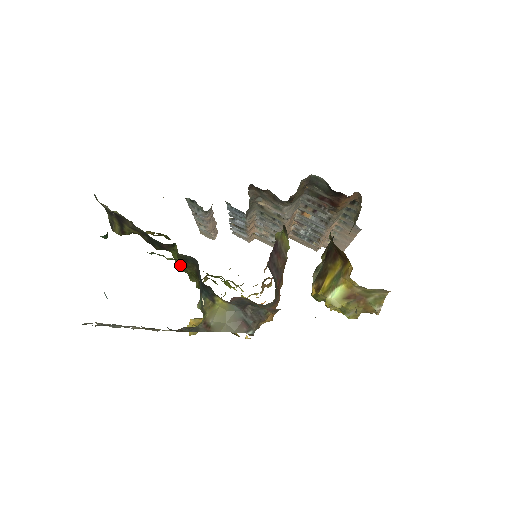
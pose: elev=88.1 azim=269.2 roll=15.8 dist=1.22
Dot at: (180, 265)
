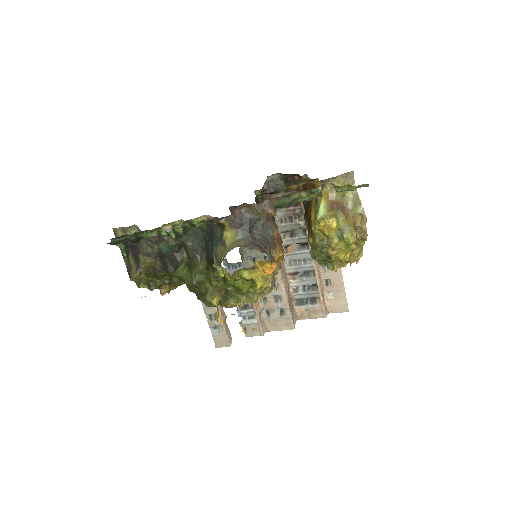
Dot at: (193, 273)
